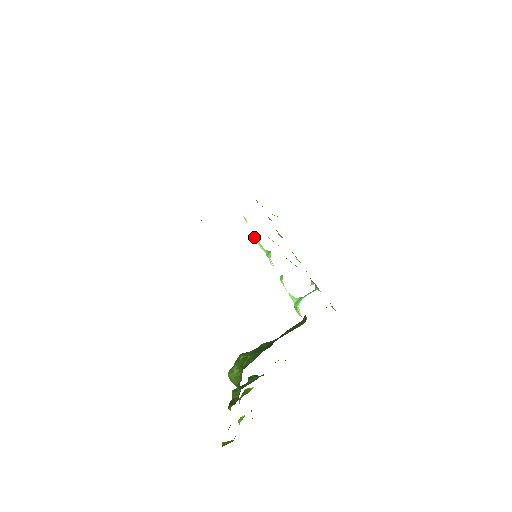
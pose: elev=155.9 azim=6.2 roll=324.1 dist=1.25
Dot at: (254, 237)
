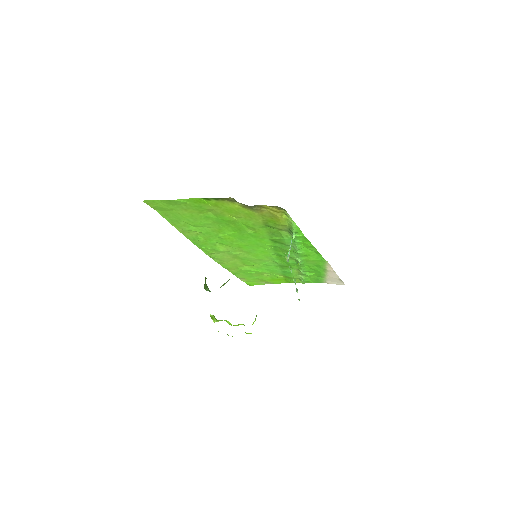
Dot at: occluded
